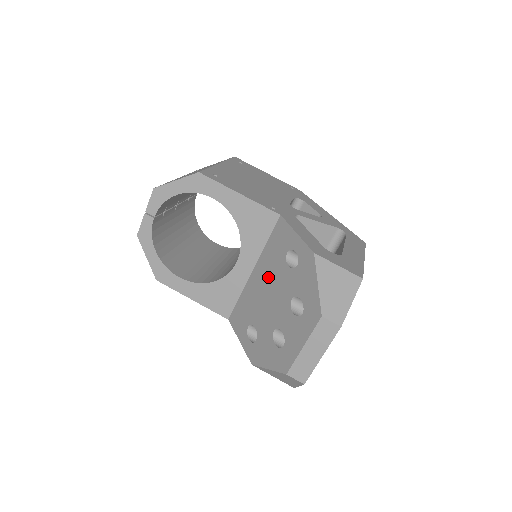
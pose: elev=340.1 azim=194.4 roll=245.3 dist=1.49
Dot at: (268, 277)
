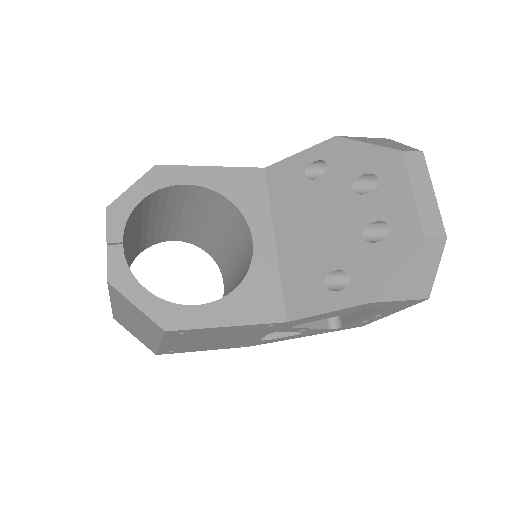
Dot at: (302, 216)
